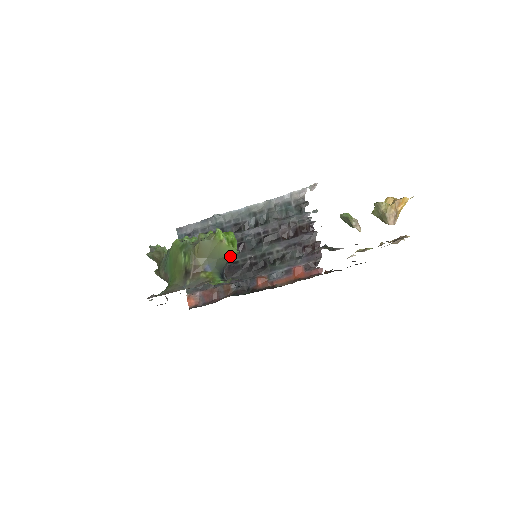
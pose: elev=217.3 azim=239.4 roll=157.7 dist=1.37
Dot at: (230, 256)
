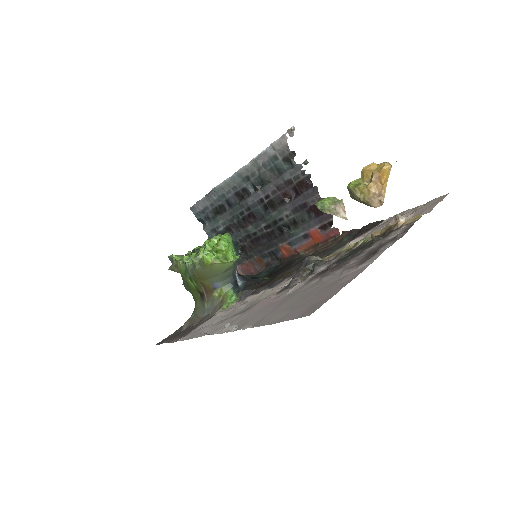
Dot at: (231, 266)
